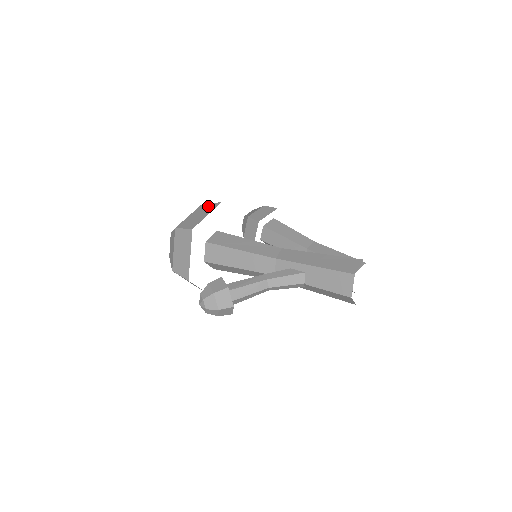
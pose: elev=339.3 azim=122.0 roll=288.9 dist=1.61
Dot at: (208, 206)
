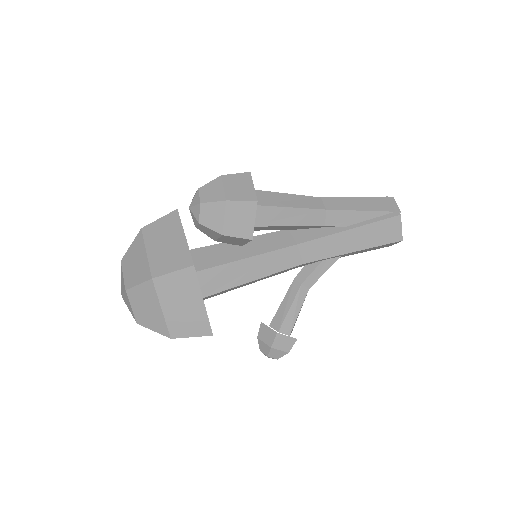
Dot at: (176, 281)
